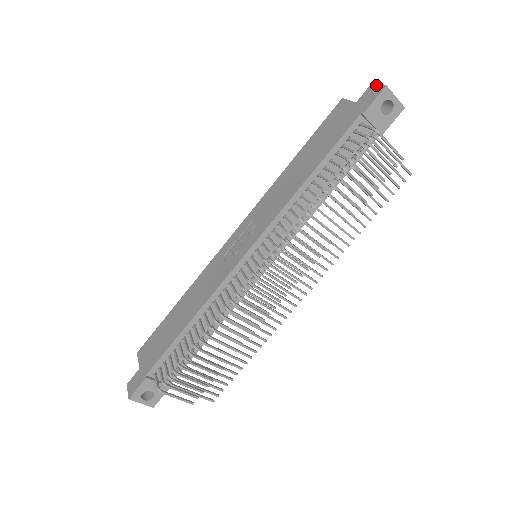
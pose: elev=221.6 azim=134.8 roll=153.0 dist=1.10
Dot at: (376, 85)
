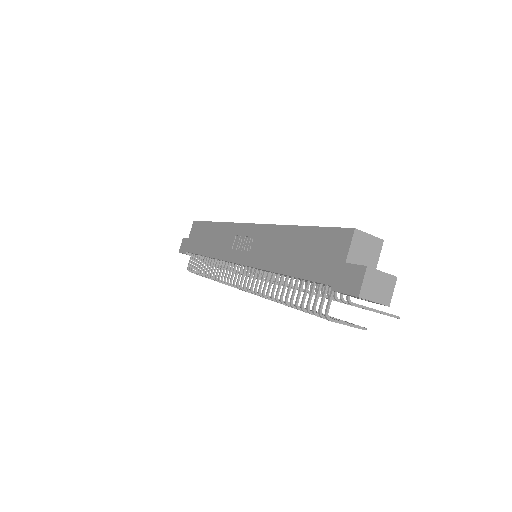
Dot at: (361, 278)
